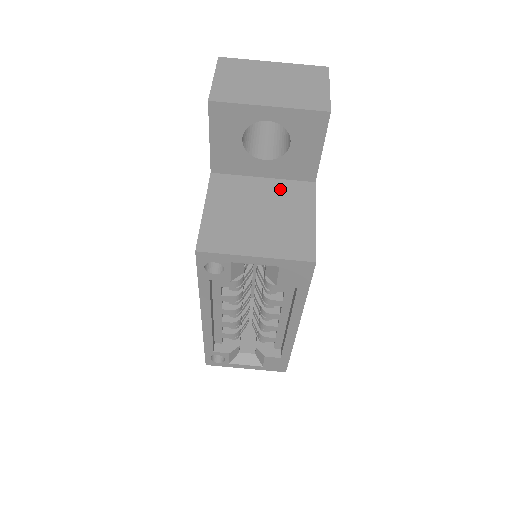
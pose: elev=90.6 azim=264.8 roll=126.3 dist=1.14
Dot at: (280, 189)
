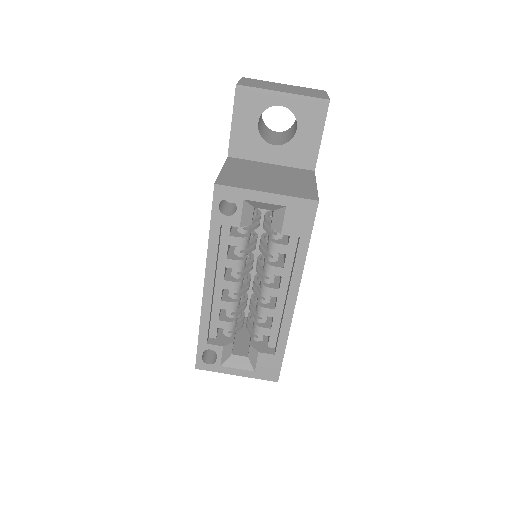
Dot at: (286, 170)
